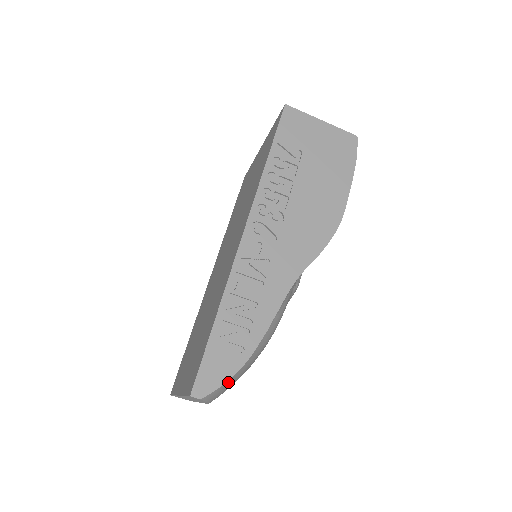
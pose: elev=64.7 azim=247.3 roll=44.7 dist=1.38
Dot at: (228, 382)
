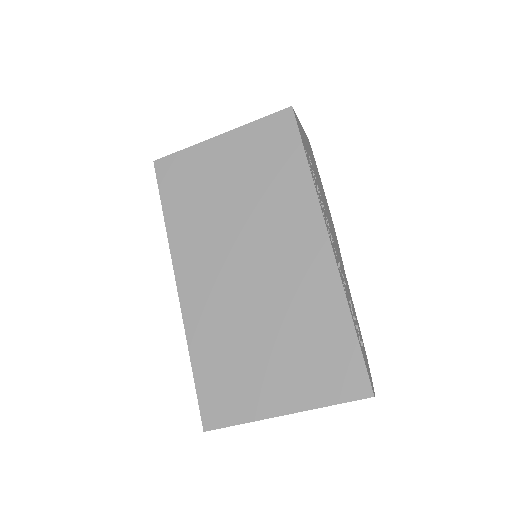
Dot at: occluded
